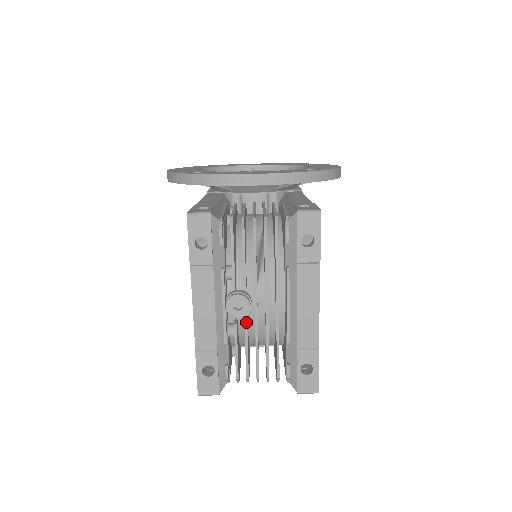
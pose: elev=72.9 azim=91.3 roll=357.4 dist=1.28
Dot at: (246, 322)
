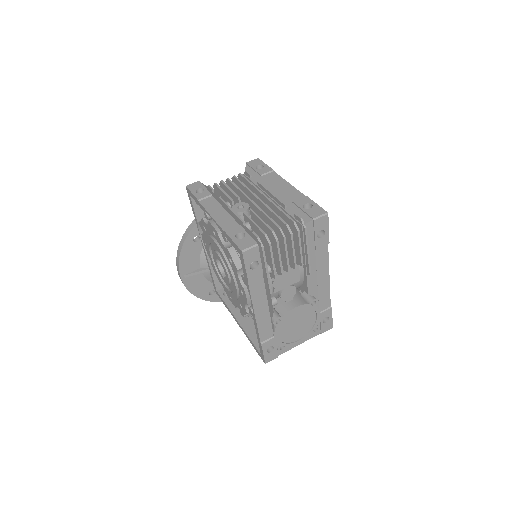
Dot at: (251, 211)
